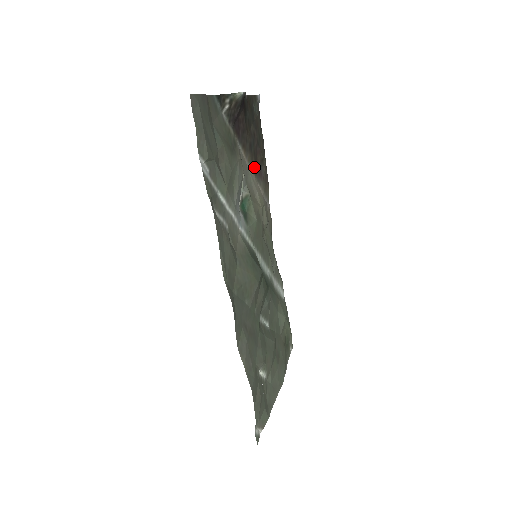
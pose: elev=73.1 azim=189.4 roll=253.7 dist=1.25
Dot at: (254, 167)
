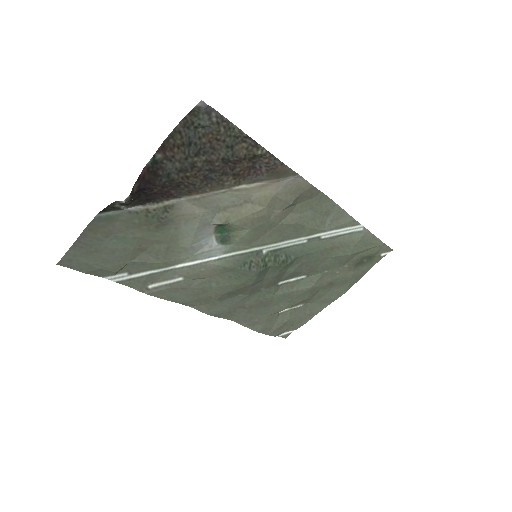
Dot at: (234, 180)
